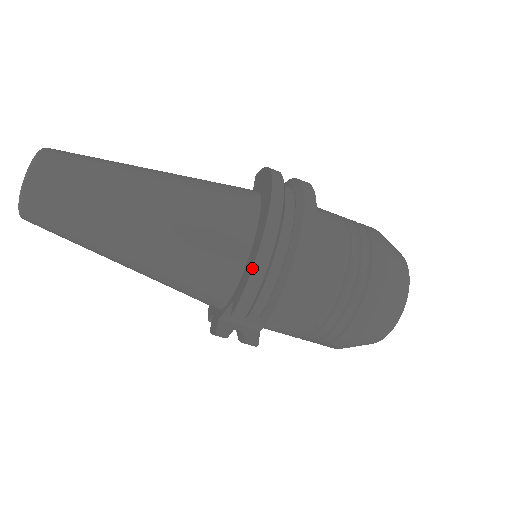
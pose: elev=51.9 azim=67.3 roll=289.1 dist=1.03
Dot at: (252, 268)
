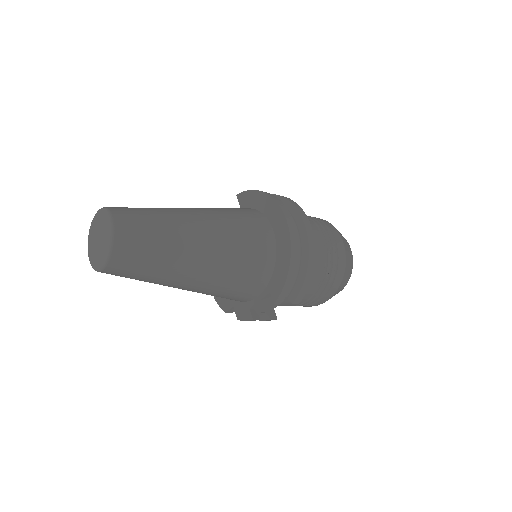
Dot at: (289, 267)
